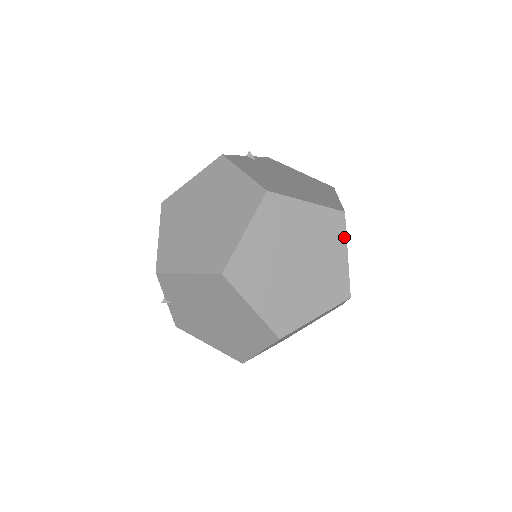
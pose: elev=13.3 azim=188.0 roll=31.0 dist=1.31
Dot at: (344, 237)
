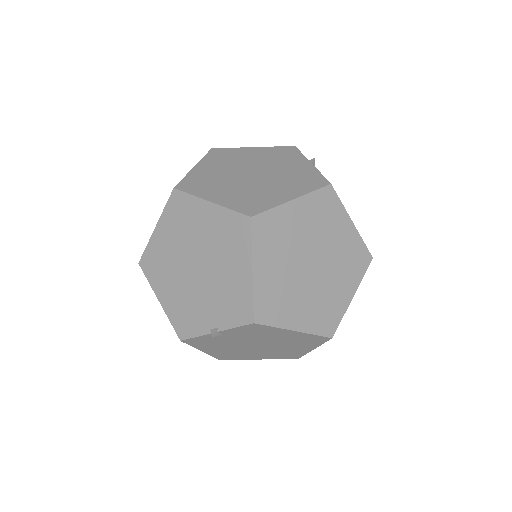
Dot at: occluded
